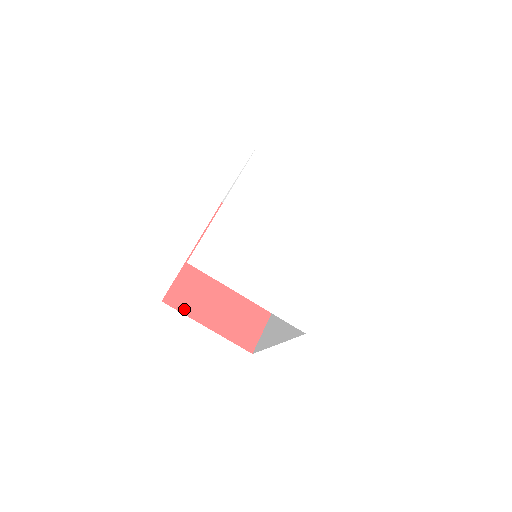
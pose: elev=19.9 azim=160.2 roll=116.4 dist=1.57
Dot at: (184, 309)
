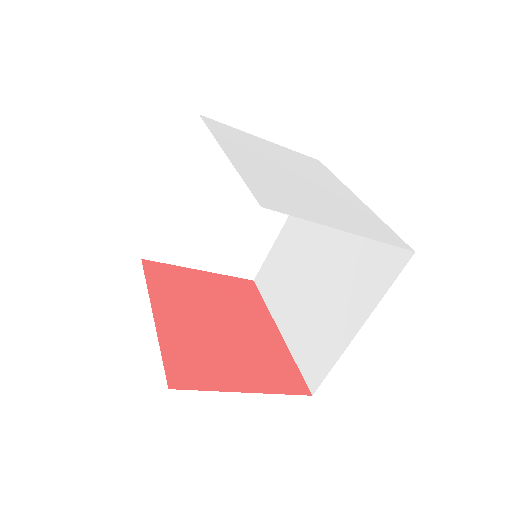
Dot at: (203, 385)
